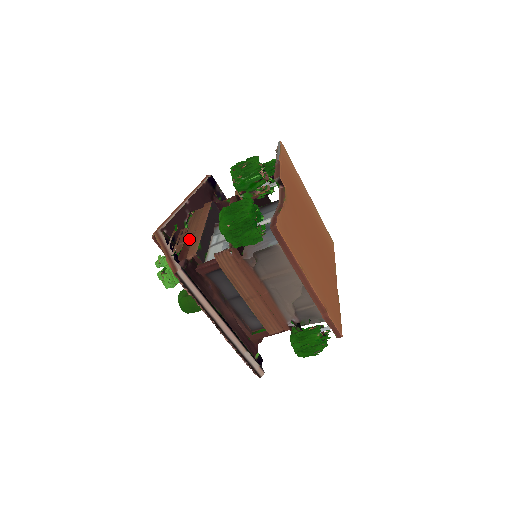
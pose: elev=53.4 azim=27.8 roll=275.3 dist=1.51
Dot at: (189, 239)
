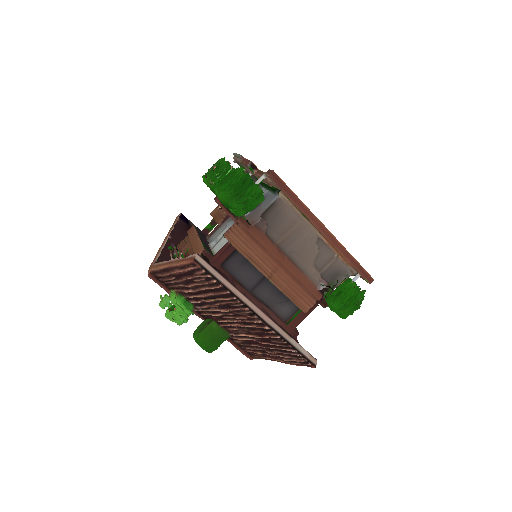
Dot at: (188, 253)
